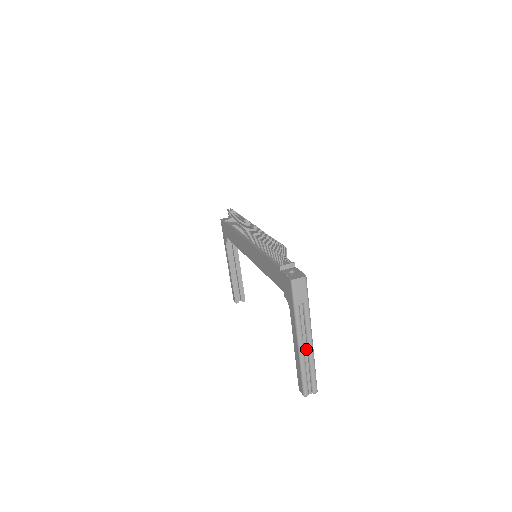
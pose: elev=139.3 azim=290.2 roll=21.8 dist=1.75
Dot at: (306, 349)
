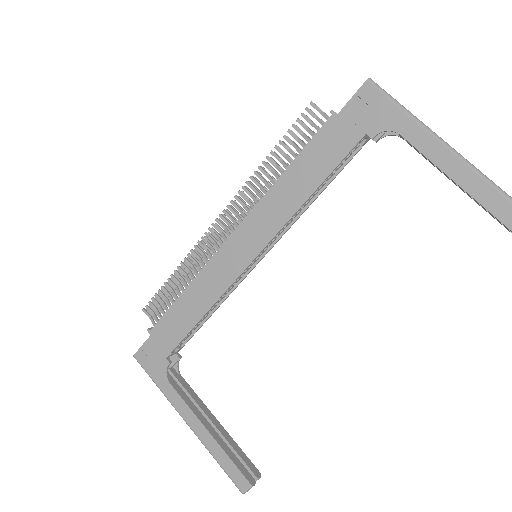
Dot at: occluded
